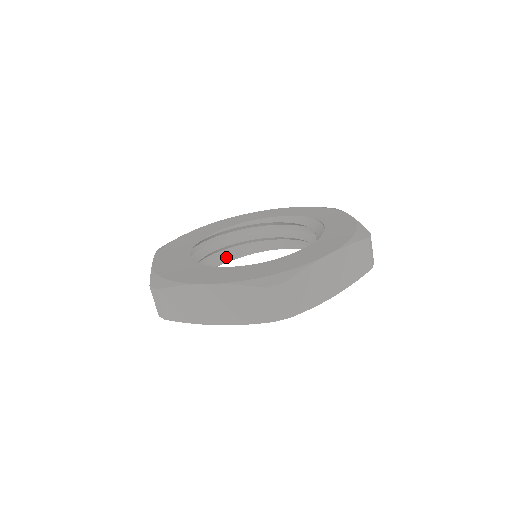
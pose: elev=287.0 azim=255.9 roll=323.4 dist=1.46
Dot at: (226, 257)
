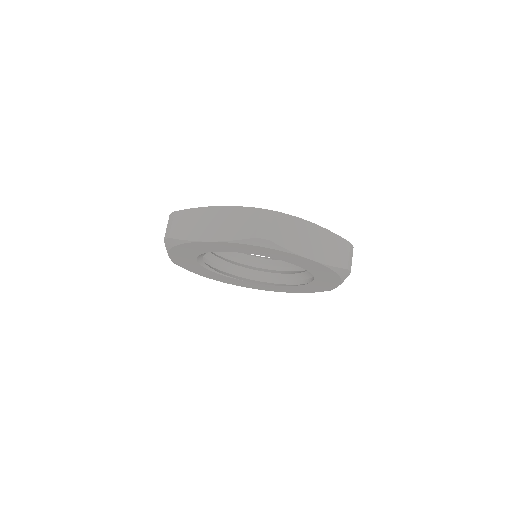
Dot at: (229, 274)
